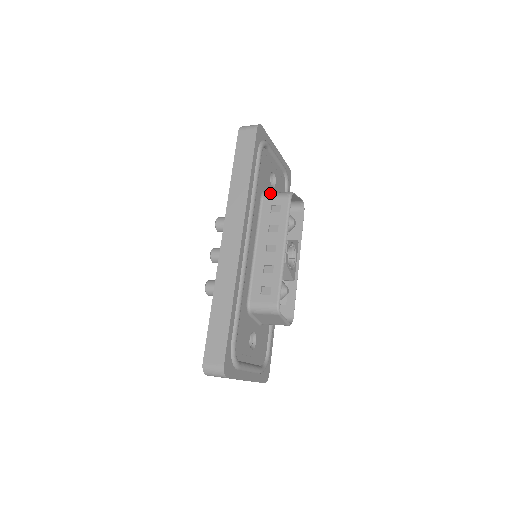
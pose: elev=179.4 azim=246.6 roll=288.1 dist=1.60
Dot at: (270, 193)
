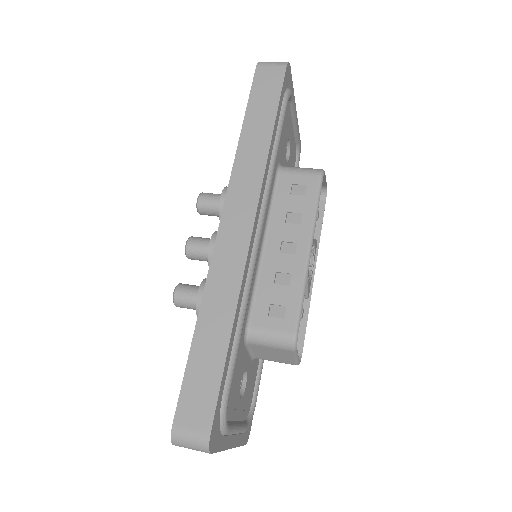
Dot at: occluded
